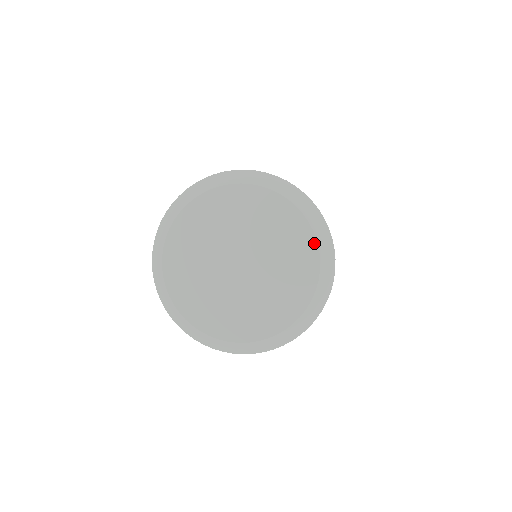
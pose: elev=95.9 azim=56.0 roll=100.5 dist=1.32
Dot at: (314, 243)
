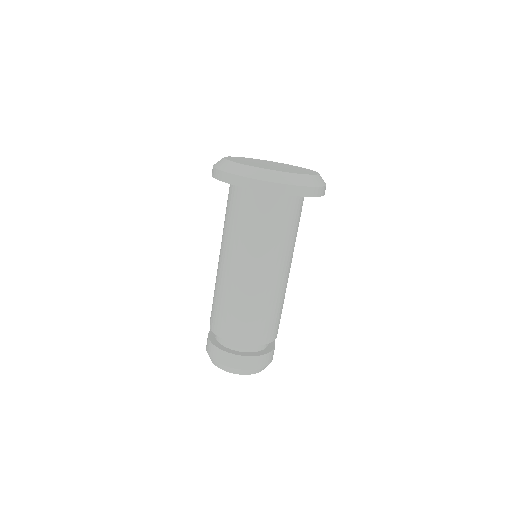
Dot at: (316, 172)
